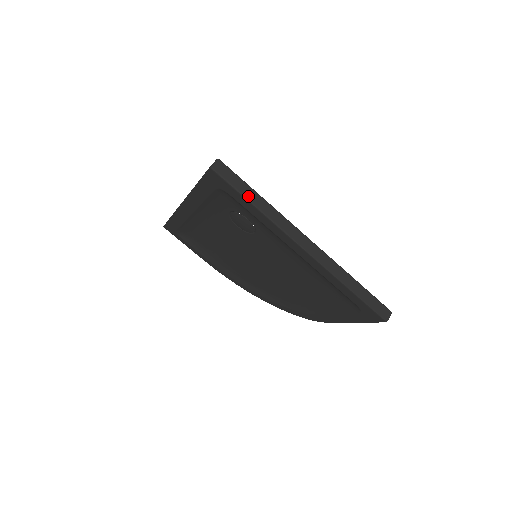
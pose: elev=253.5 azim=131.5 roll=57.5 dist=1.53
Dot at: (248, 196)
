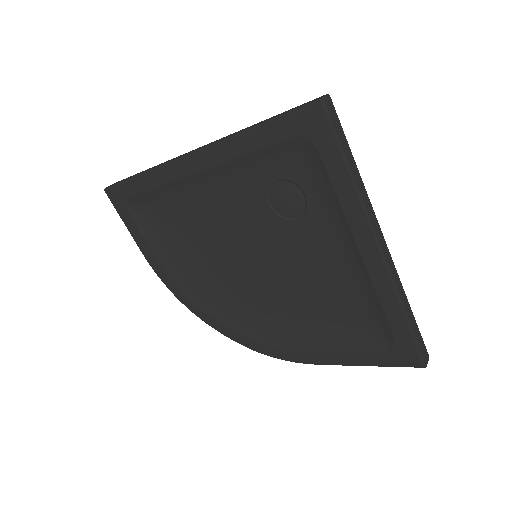
Dot at: (348, 157)
